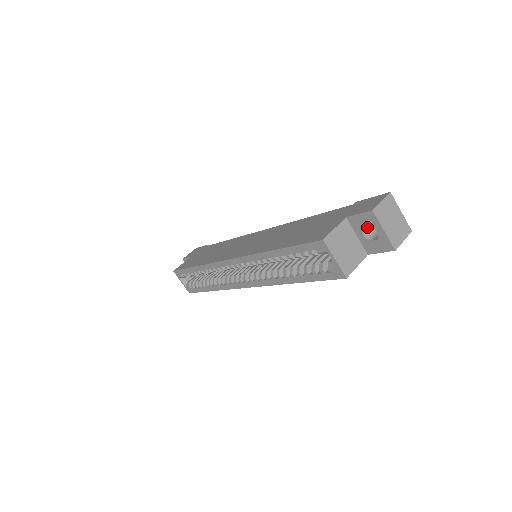
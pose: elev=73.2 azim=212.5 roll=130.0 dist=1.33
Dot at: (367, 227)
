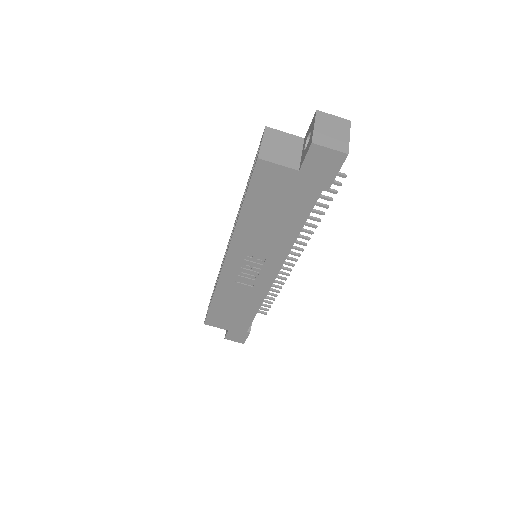
Dot at: occluded
